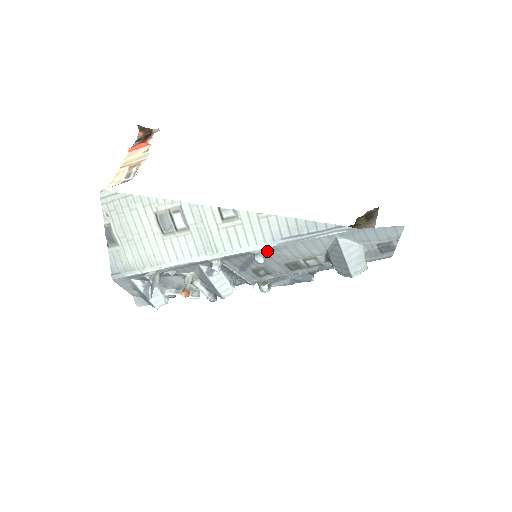
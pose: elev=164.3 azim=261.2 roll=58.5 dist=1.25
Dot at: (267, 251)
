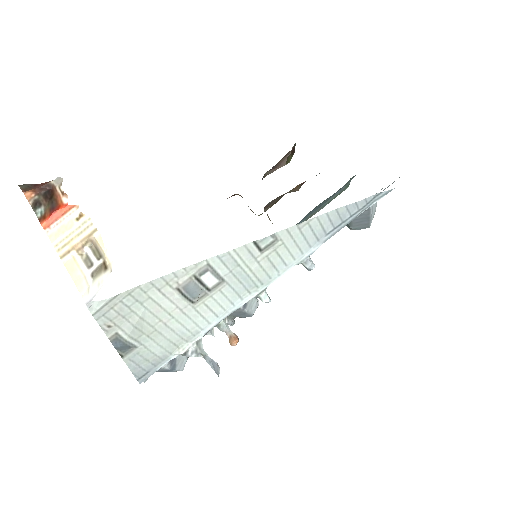
Dot at: occluded
